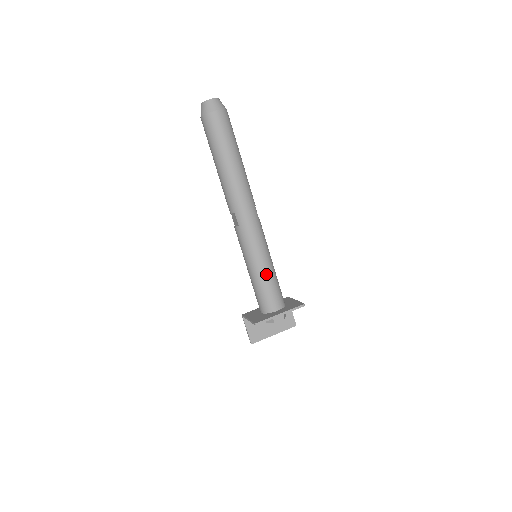
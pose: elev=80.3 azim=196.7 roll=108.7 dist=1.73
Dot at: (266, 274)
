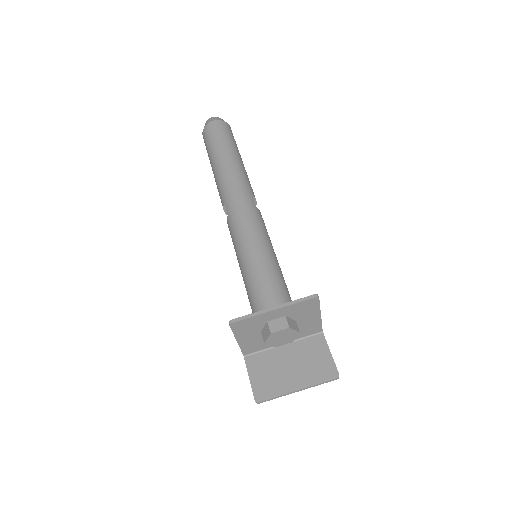
Dot at: (258, 262)
